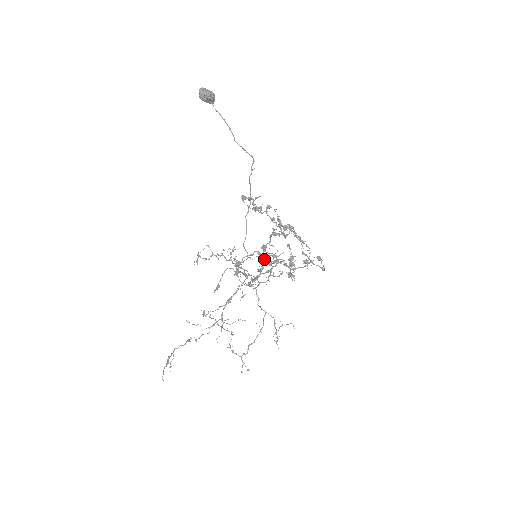
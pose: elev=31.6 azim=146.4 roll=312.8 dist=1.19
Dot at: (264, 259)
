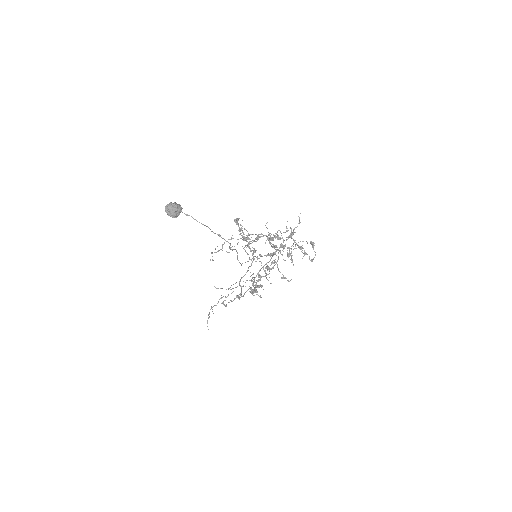
Dot at: occluded
